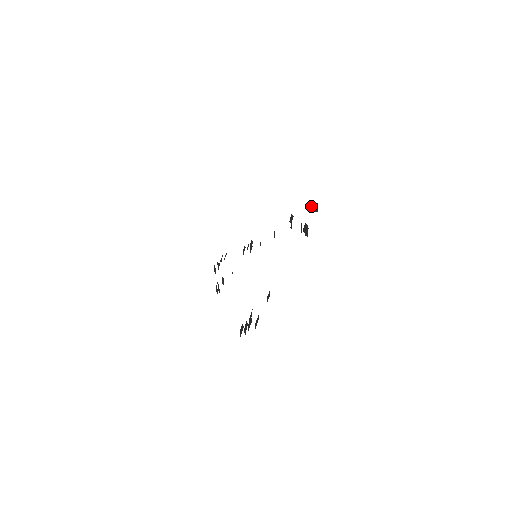
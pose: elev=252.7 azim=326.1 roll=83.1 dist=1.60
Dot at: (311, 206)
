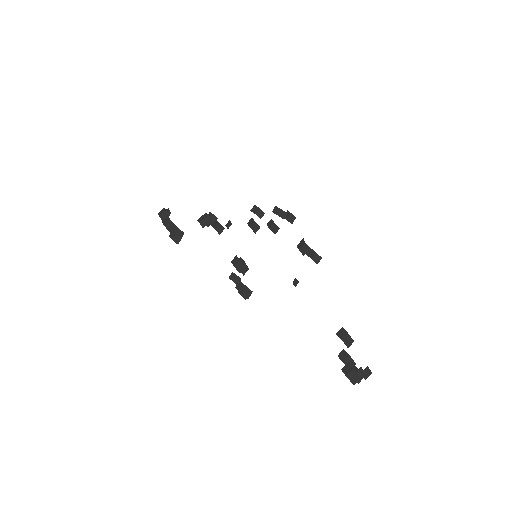
Dot at: (282, 211)
